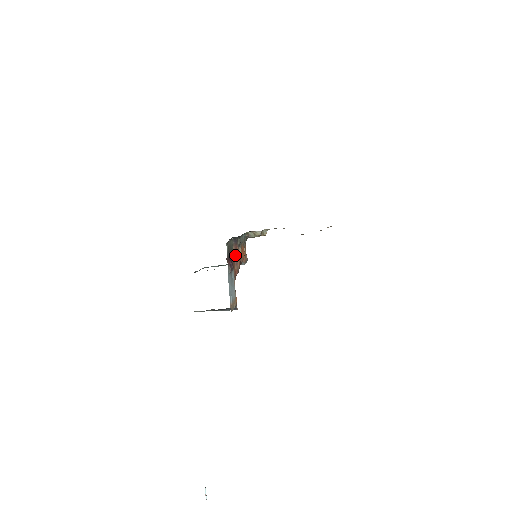
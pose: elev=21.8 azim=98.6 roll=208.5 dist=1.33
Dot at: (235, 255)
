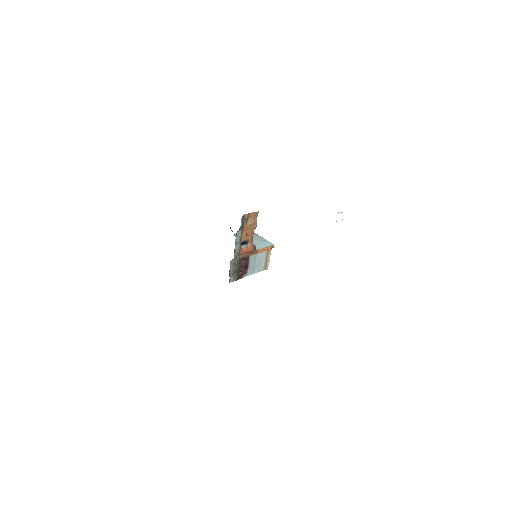
Dot at: (242, 253)
